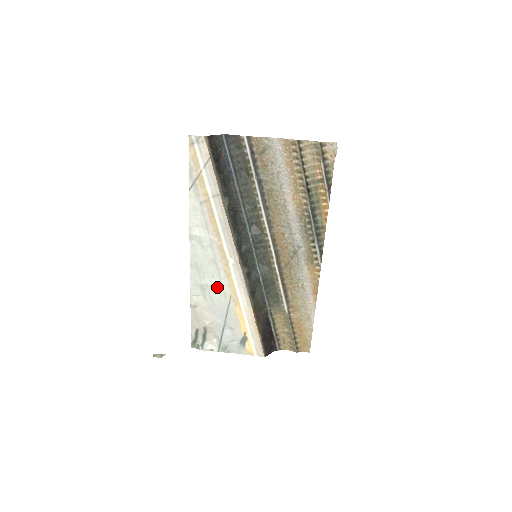
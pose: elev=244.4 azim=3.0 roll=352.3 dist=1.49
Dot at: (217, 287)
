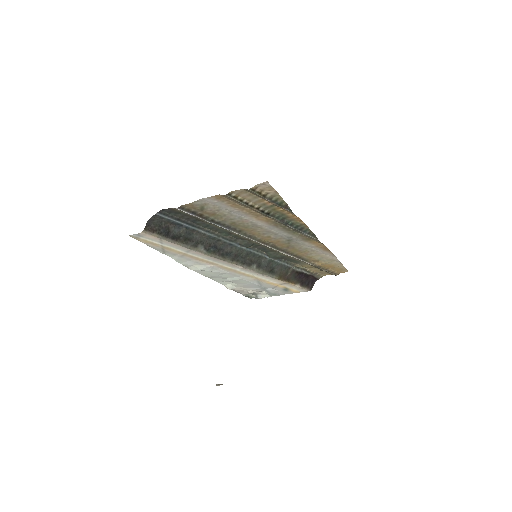
Dot at: (240, 280)
